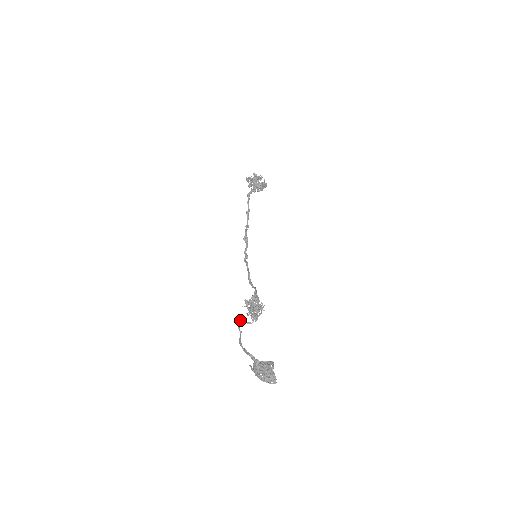
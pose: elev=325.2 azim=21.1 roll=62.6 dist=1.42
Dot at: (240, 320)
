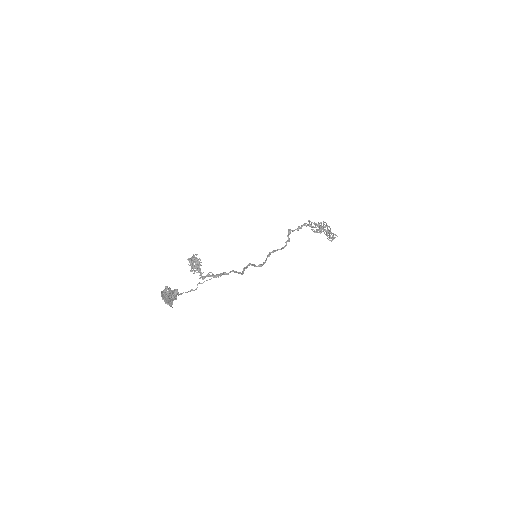
Dot at: occluded
